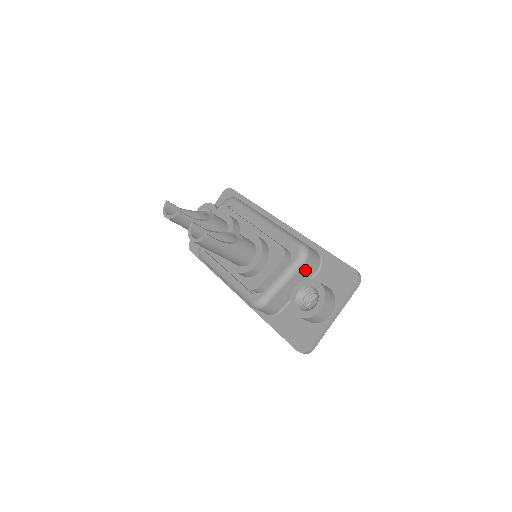
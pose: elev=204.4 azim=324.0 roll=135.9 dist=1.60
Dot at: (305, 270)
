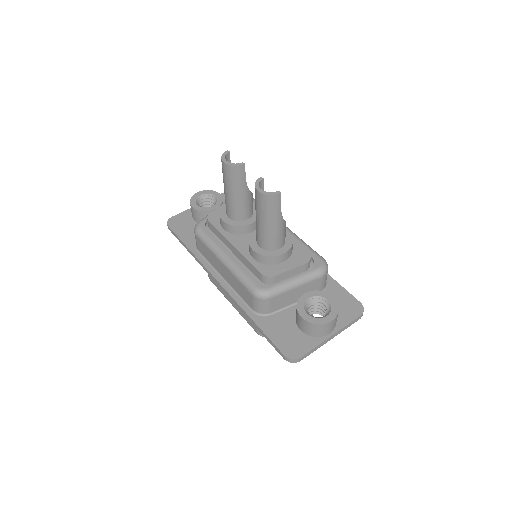
Dot at: (317, 283)
